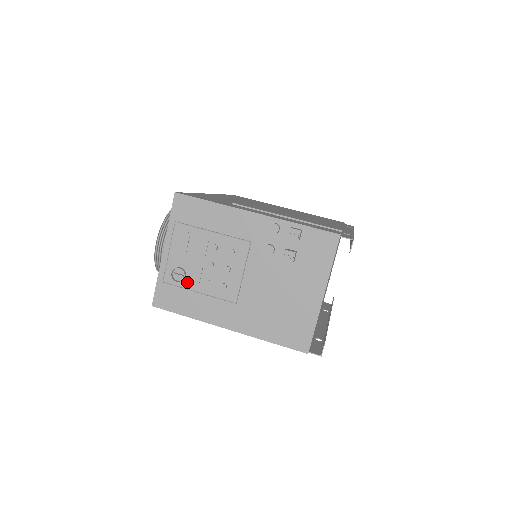
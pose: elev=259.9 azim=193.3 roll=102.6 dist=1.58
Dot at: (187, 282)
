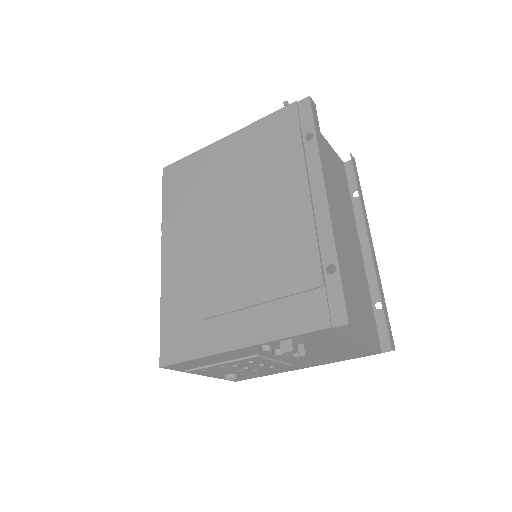
Dot at: (242, 375)
